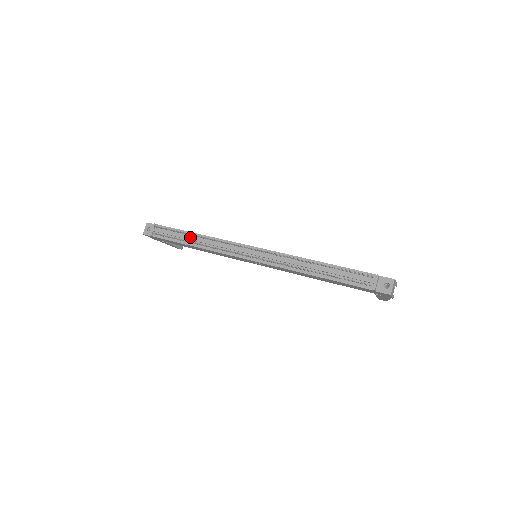
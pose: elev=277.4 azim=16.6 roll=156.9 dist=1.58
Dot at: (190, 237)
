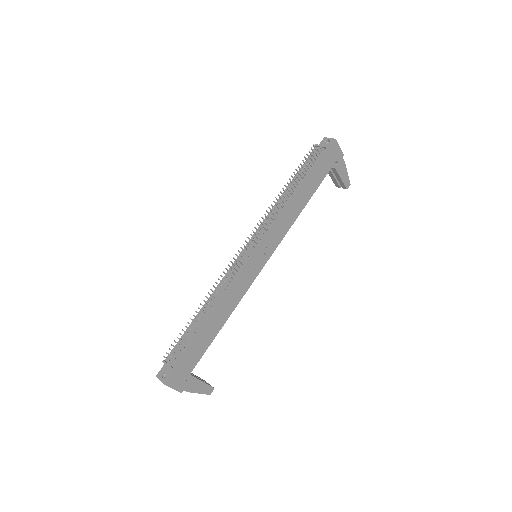
Dot at: (200, 315)
